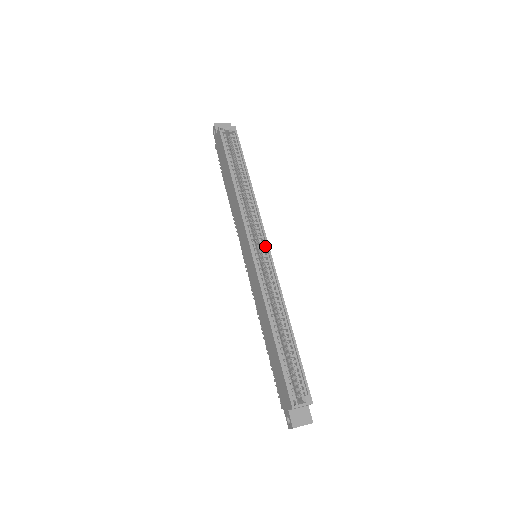
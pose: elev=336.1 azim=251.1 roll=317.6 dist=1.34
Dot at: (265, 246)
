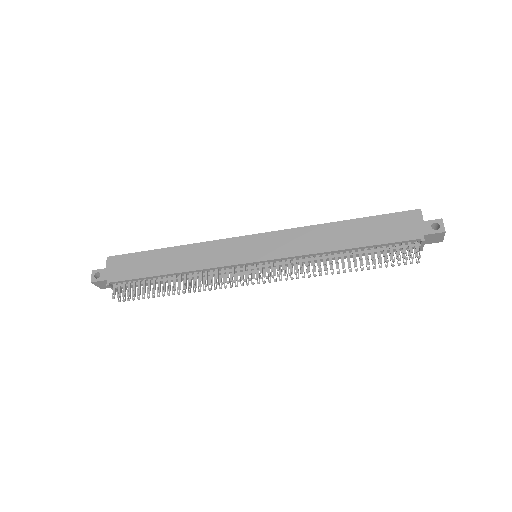
Dot at: occluded
